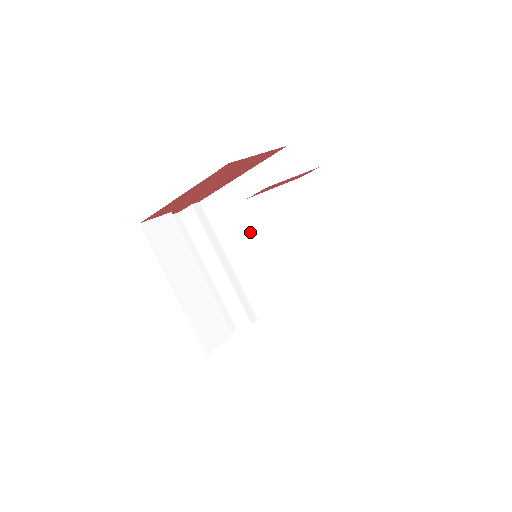
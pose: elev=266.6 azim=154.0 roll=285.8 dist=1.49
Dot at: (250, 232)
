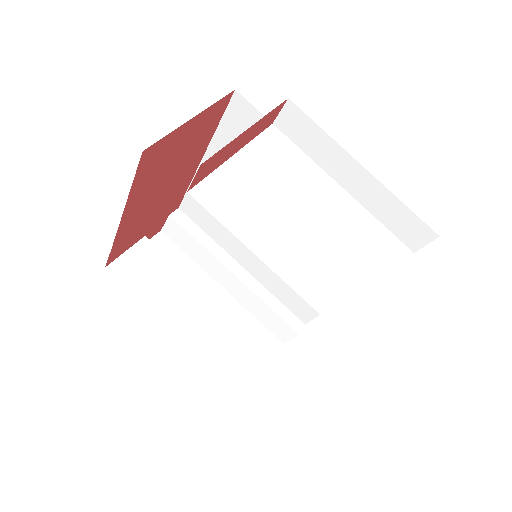
Dot at: occluded
